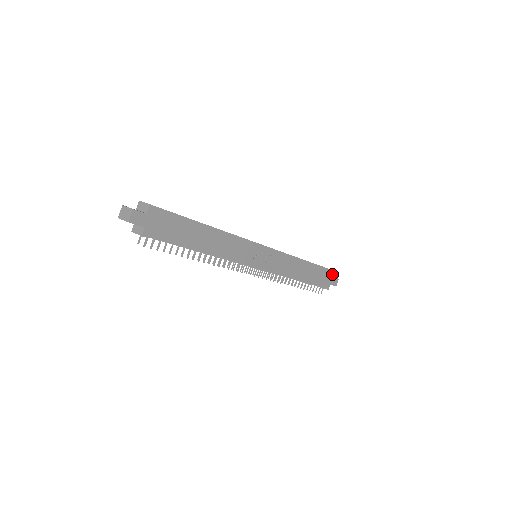
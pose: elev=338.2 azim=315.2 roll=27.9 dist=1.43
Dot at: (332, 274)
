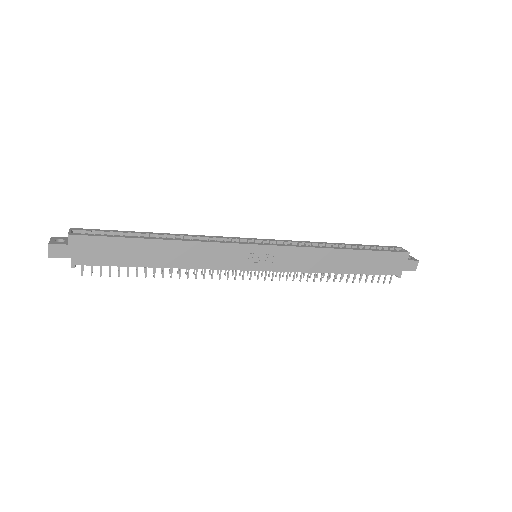
Dot at: (403, 257)
